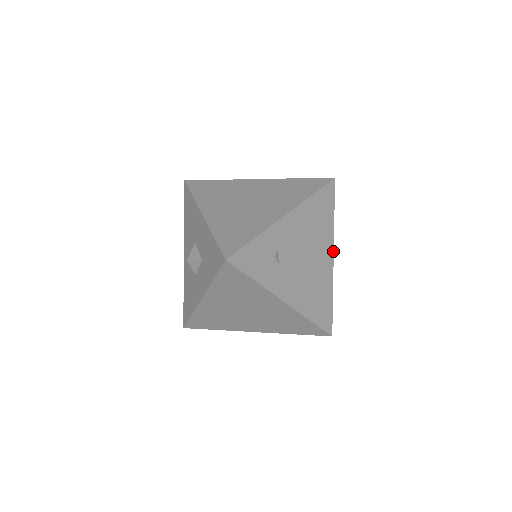
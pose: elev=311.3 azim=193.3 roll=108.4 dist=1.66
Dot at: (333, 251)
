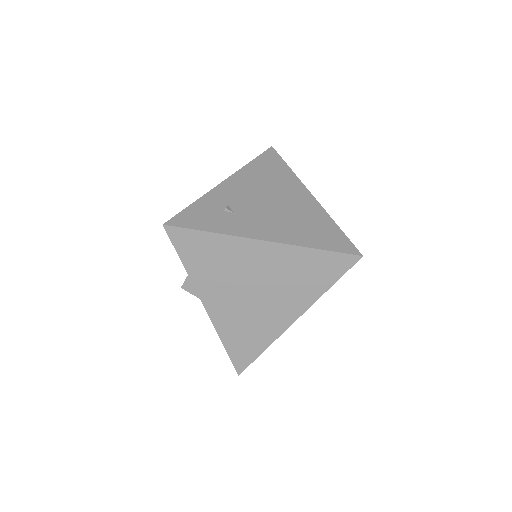
Dot at: (308, 191)
